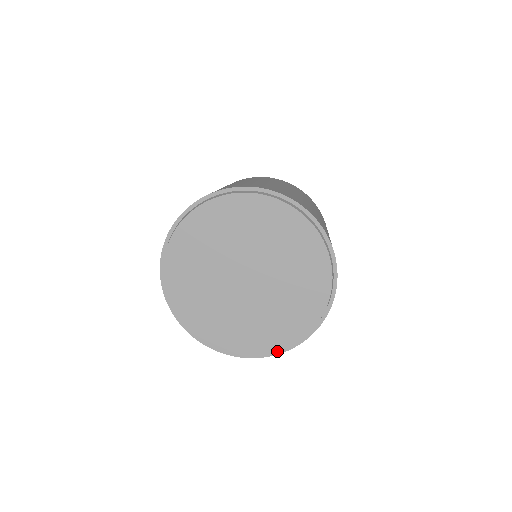
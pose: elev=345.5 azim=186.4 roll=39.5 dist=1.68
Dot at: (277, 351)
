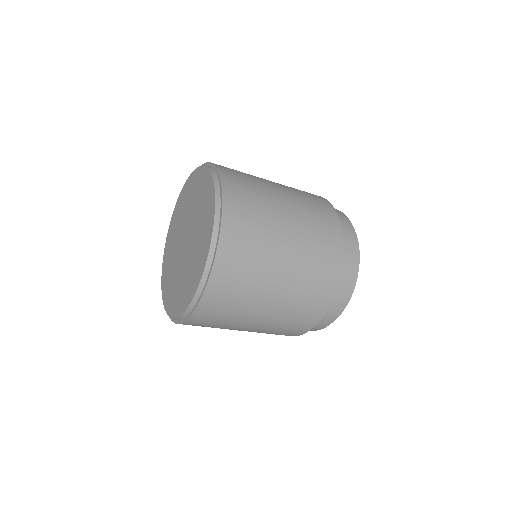
Dot at: (212, 236)
